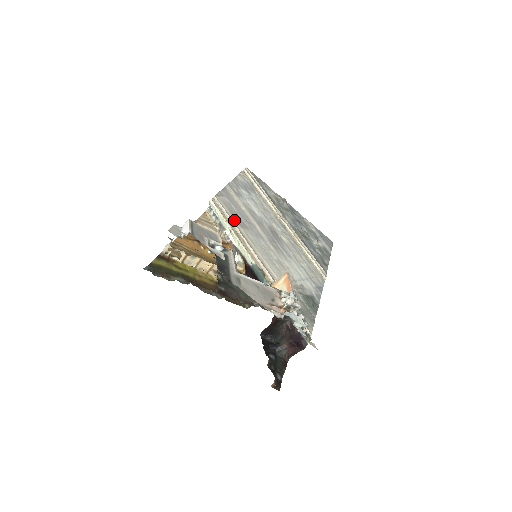
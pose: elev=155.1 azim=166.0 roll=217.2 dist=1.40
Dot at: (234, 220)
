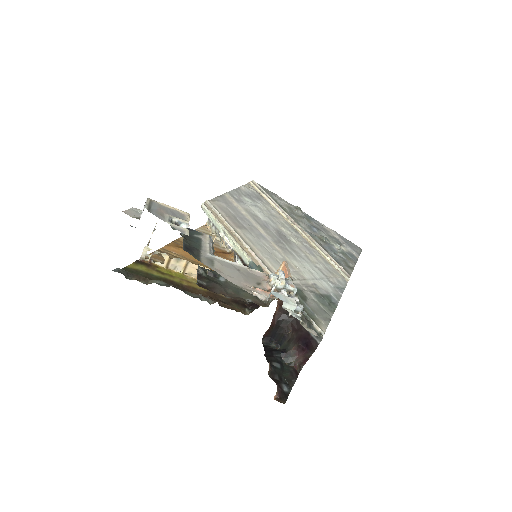
Dot at: (230, 222)
